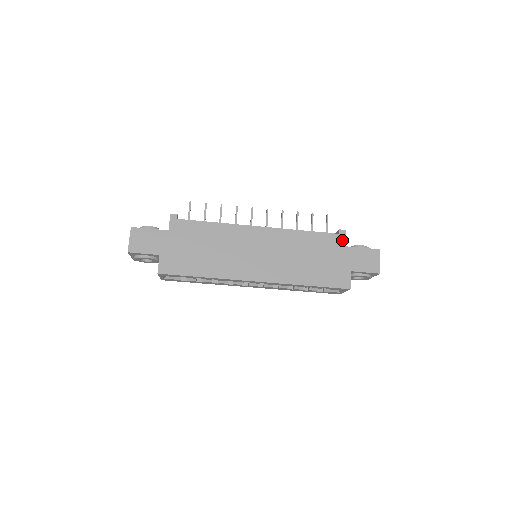
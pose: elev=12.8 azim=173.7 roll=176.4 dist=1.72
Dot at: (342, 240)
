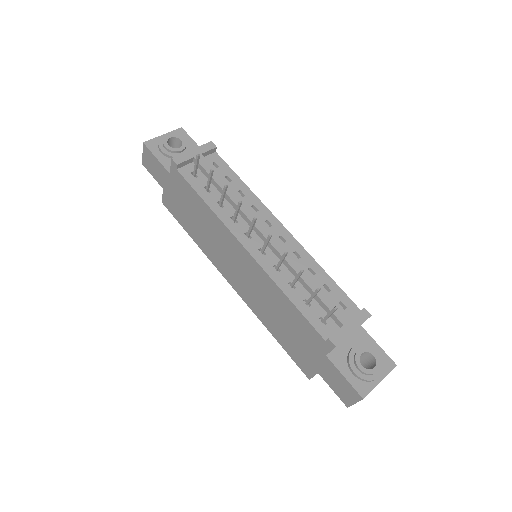
Dot at: (325, 348)
